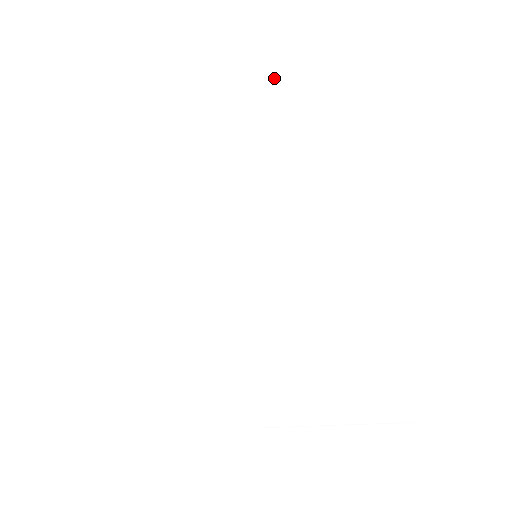
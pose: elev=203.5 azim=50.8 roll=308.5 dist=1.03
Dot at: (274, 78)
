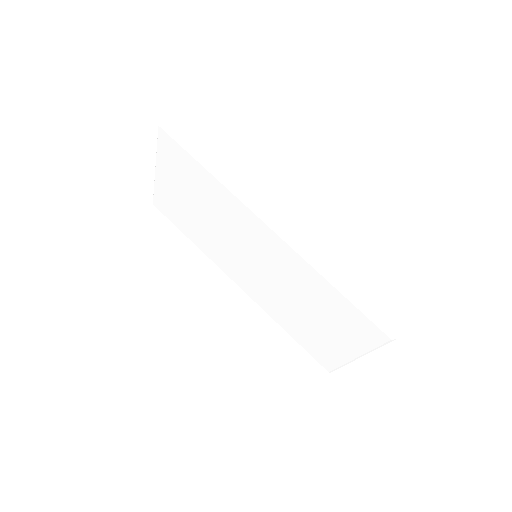
Dot at: (189, 151)
